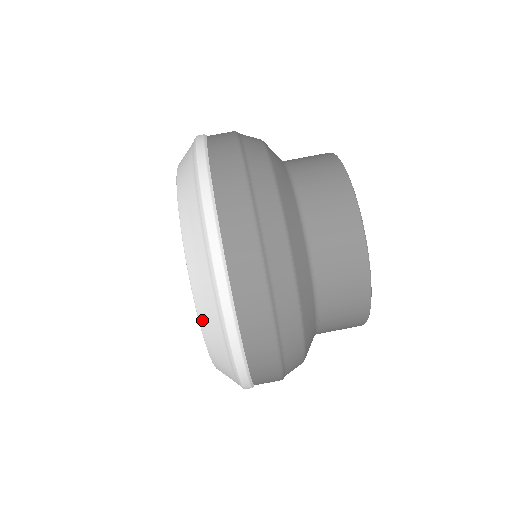
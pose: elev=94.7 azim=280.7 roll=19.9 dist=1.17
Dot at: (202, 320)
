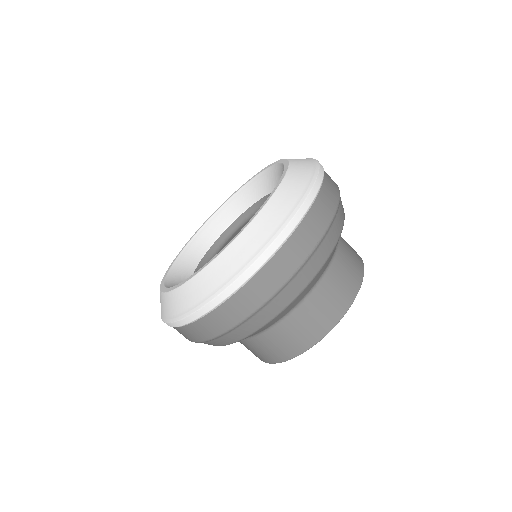
Dot at: (187, 286)
